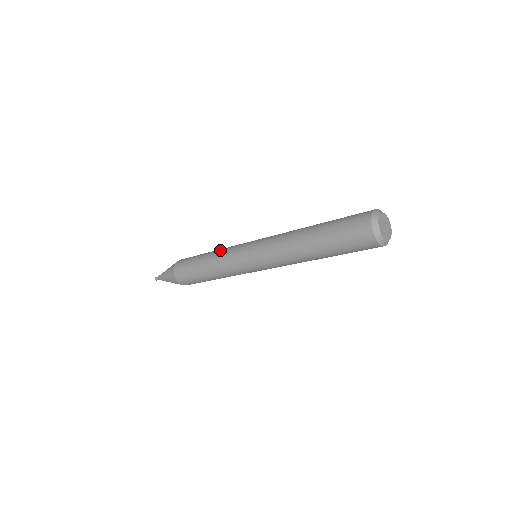
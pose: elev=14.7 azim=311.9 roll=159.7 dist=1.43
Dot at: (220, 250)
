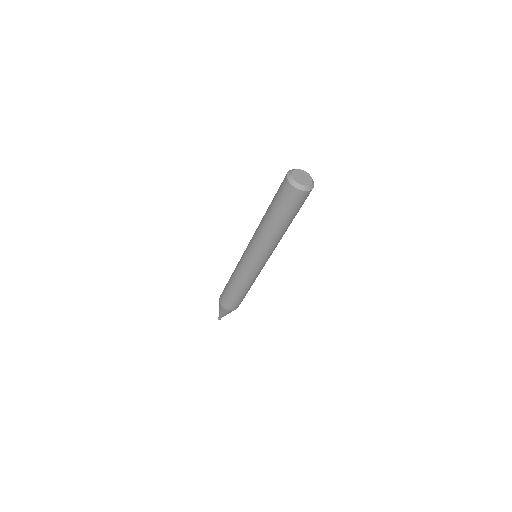
Dot at: occluded
